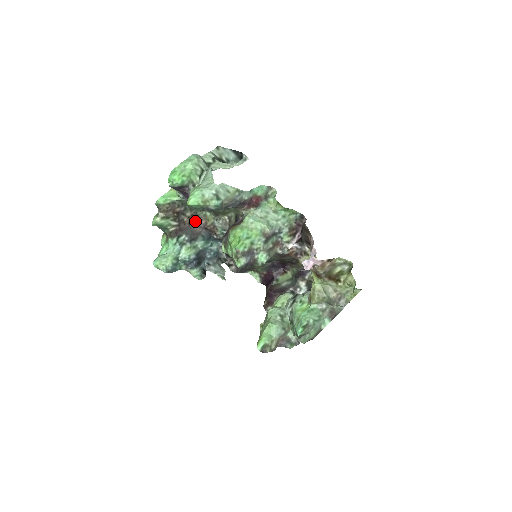
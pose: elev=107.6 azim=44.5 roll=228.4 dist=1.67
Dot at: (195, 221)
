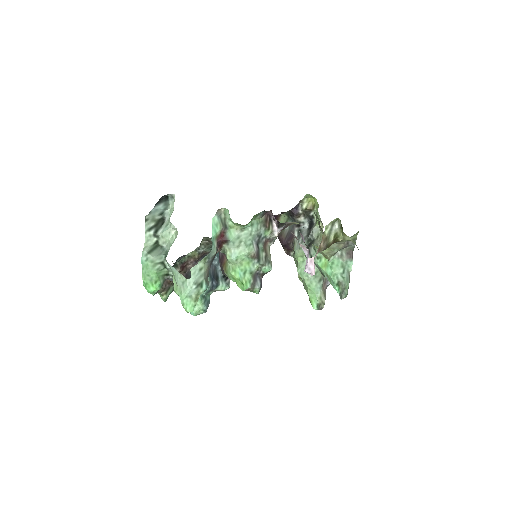
Dot at: (186, 266)
